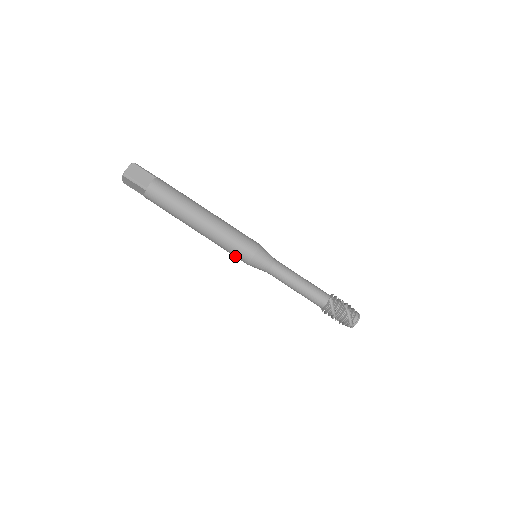
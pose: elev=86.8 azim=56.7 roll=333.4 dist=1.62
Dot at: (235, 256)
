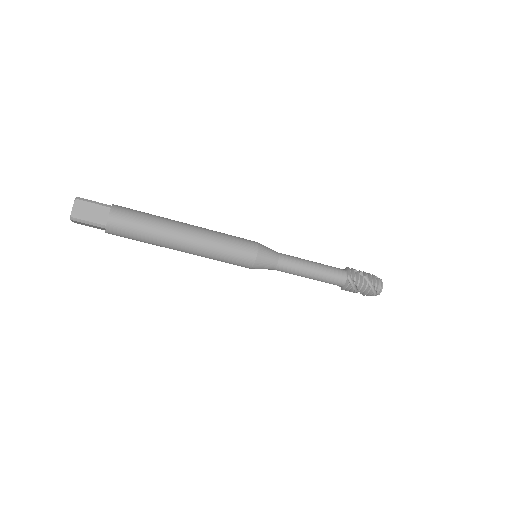
Dot at: (233, 264)
